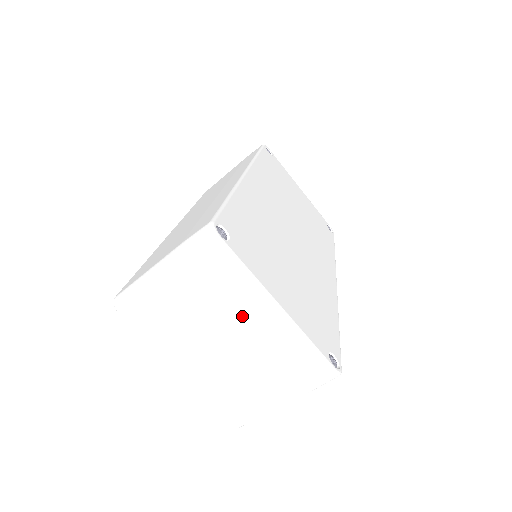
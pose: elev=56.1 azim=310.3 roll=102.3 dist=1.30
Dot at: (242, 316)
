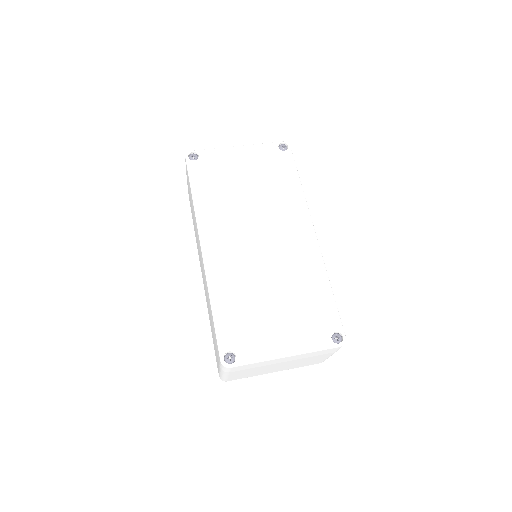
Dot at: (275, 363)
